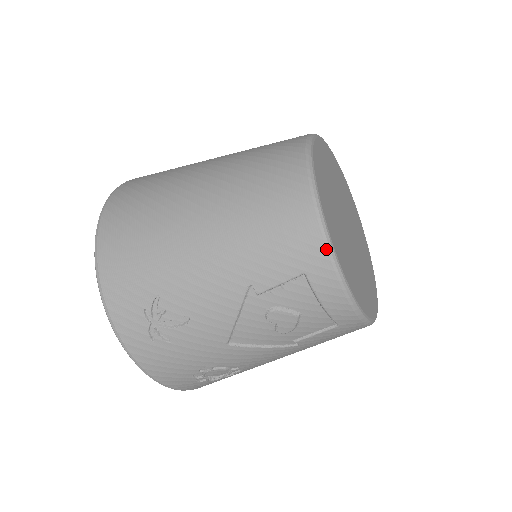
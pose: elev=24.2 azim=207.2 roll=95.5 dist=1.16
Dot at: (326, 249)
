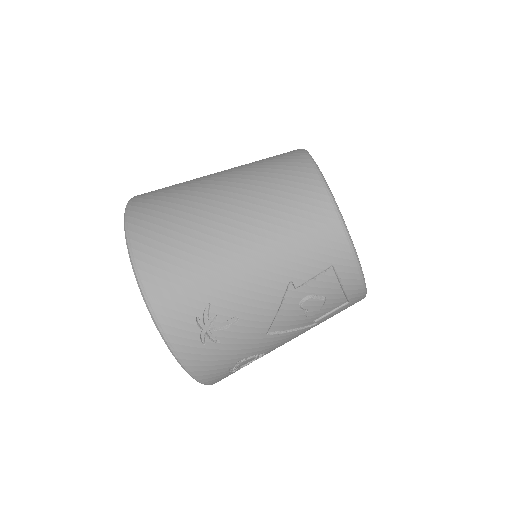
Dot at: (349, 244)
